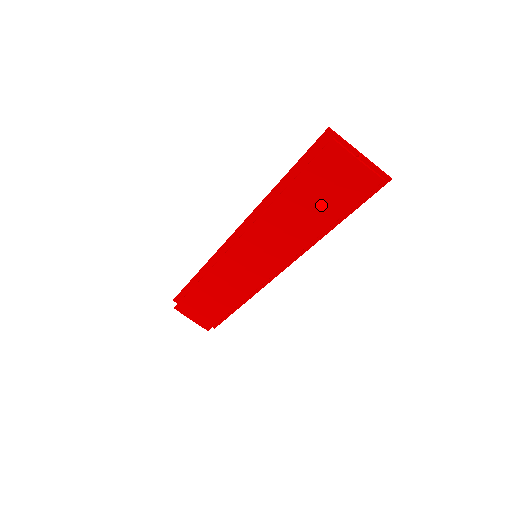
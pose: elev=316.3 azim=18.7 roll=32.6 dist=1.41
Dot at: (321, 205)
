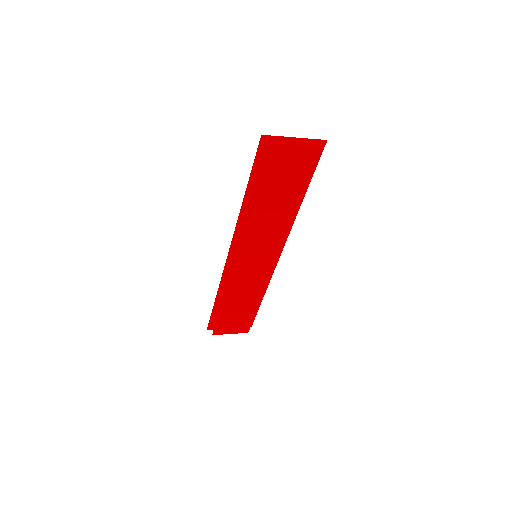
Dot at: (287, 191)
